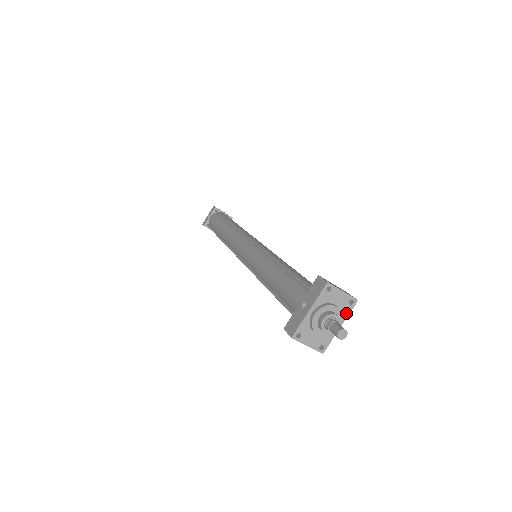
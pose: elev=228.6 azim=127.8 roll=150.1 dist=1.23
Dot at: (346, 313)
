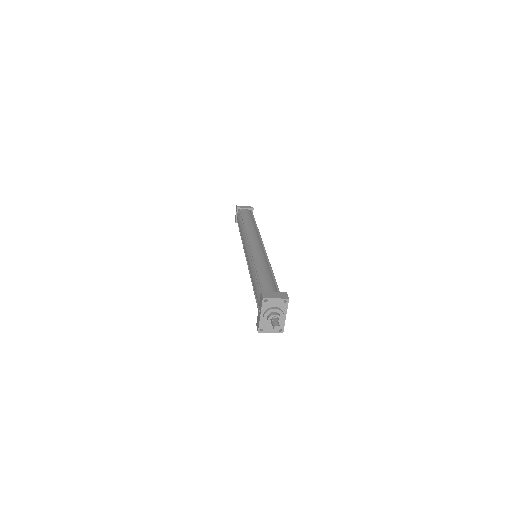
Dot at: (285, 308)
